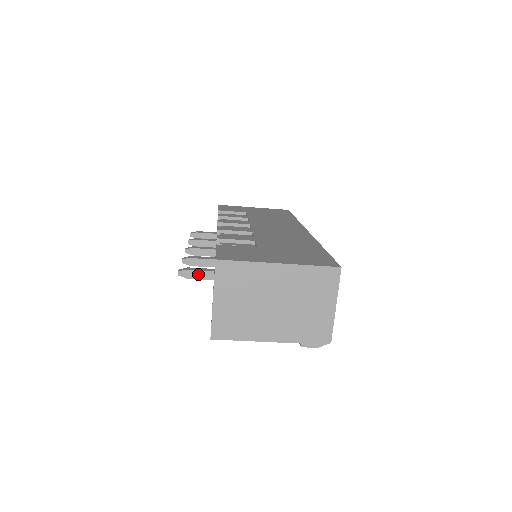
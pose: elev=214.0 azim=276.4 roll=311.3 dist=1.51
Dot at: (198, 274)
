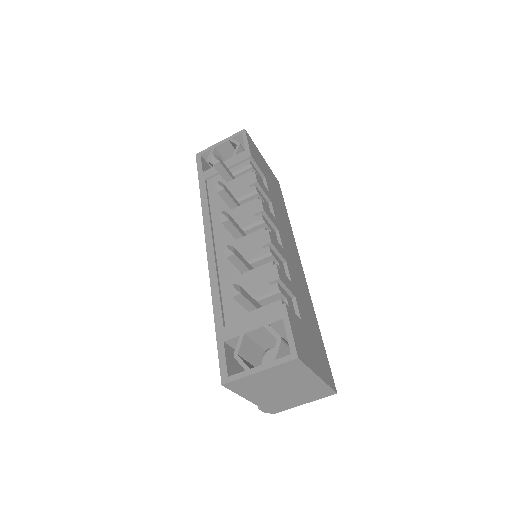
Dot at: (243, 300)
